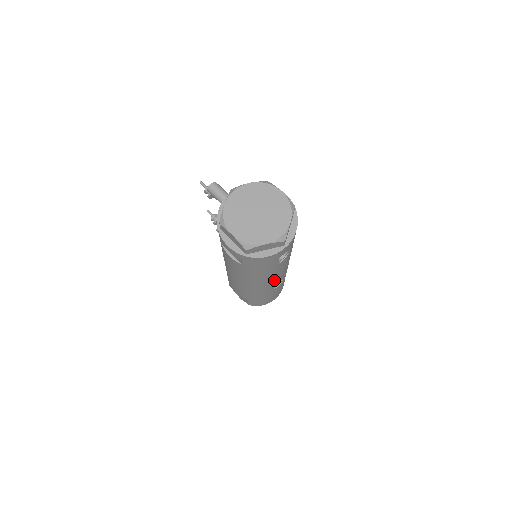
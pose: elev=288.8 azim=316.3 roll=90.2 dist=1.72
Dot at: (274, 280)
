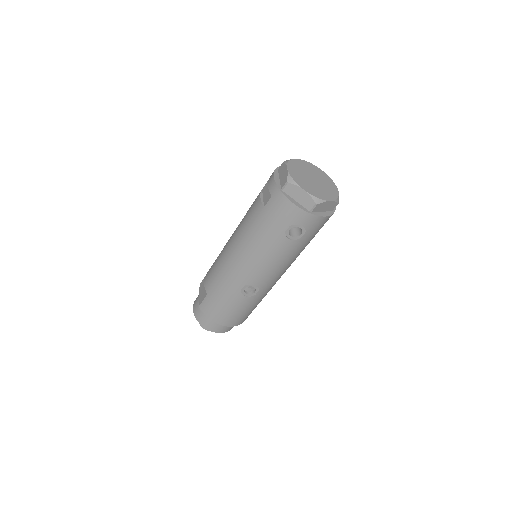
Dot at: (257, 270)
